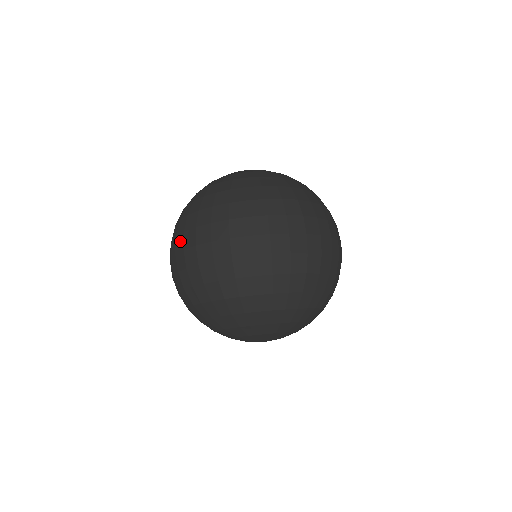
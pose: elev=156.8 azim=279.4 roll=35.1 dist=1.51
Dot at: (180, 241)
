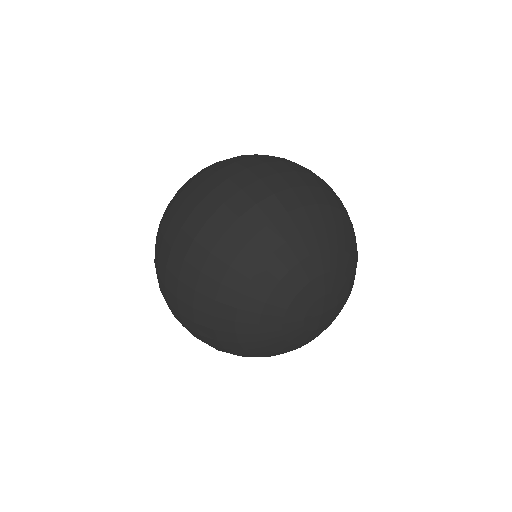
Dot at: (183, 211)
